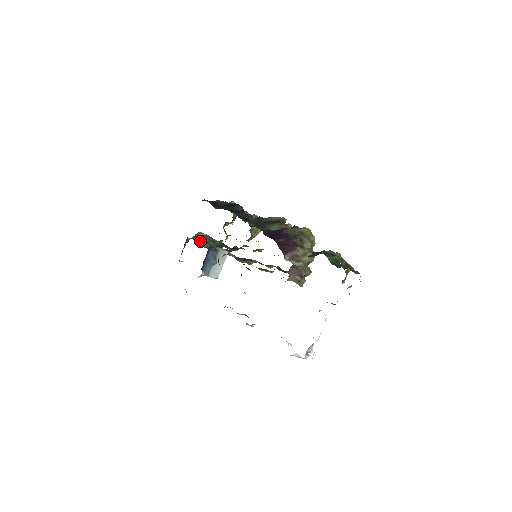
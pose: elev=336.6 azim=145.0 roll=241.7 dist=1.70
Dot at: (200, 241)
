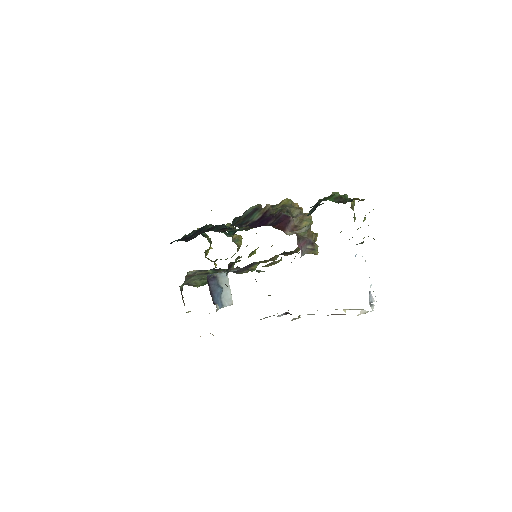
Dot at: (193, 282)
